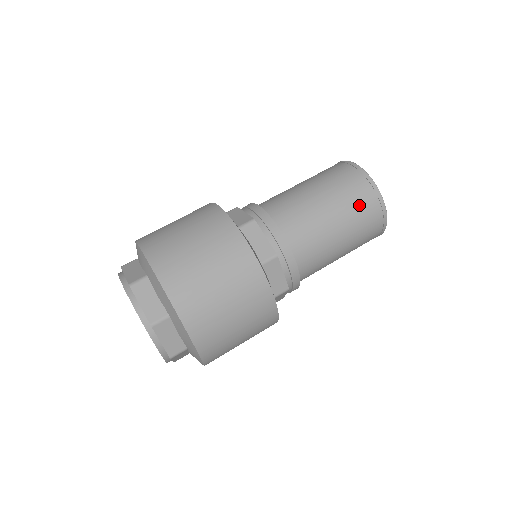
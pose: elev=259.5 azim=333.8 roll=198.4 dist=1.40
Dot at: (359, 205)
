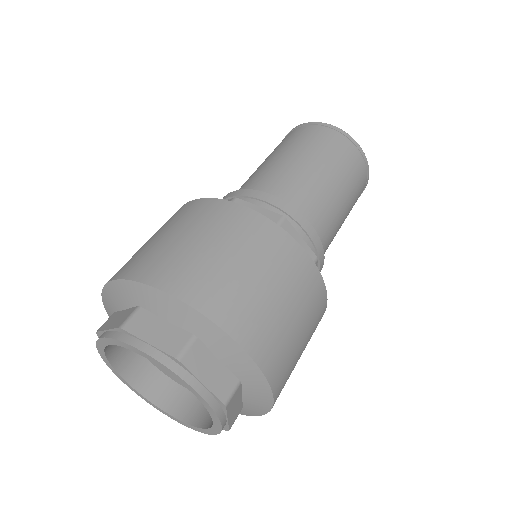
Dot at: (356, 178)
